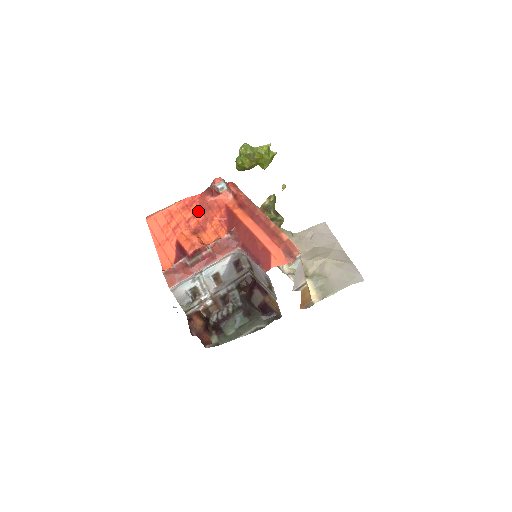
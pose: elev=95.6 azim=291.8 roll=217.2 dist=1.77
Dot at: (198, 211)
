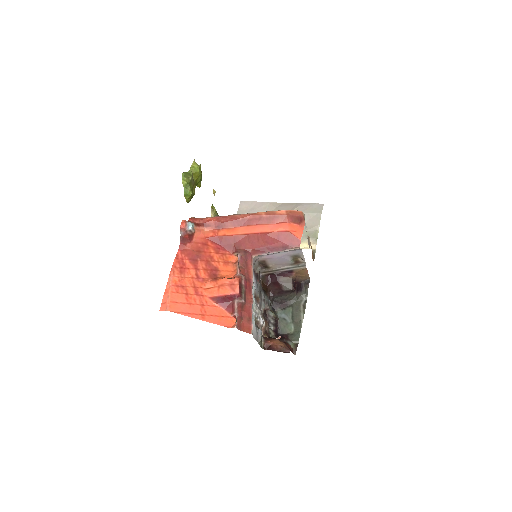
Dot at: (194, 263)
